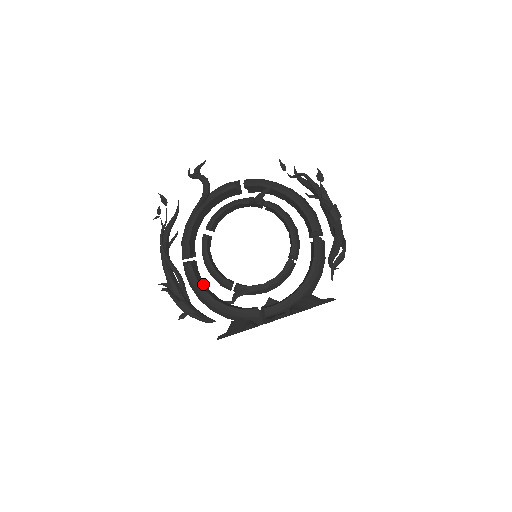
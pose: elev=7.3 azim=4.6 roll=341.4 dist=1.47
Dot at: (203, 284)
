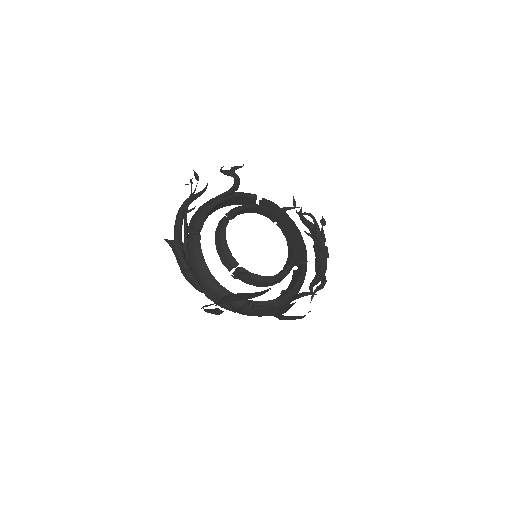
Dot at: occluded
